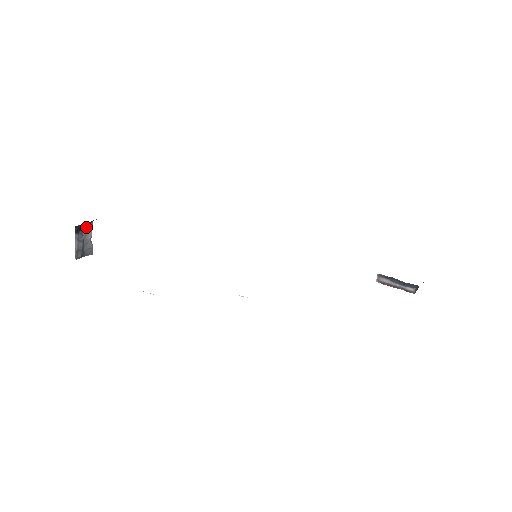
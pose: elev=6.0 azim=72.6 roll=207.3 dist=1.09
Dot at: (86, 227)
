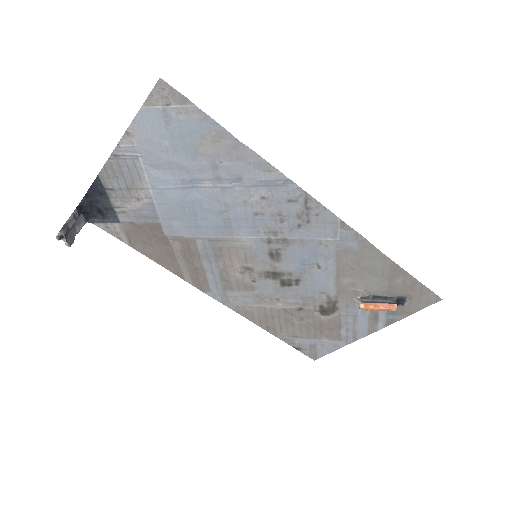
Dot at: (81, 219)
